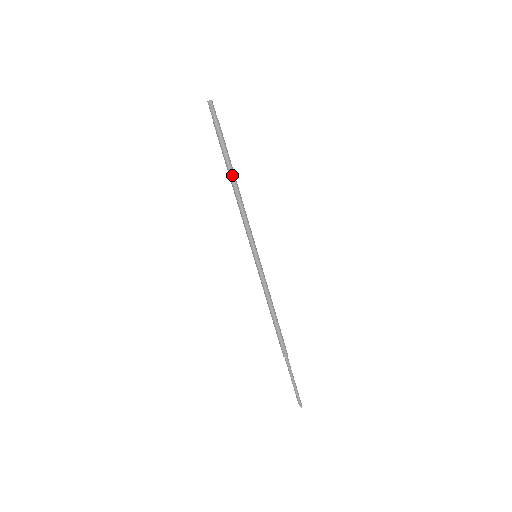
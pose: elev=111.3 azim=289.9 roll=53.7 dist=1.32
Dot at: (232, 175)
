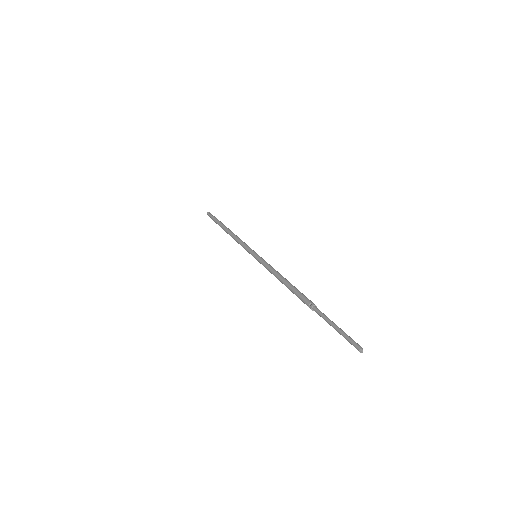
Dot at: (227, 228)
